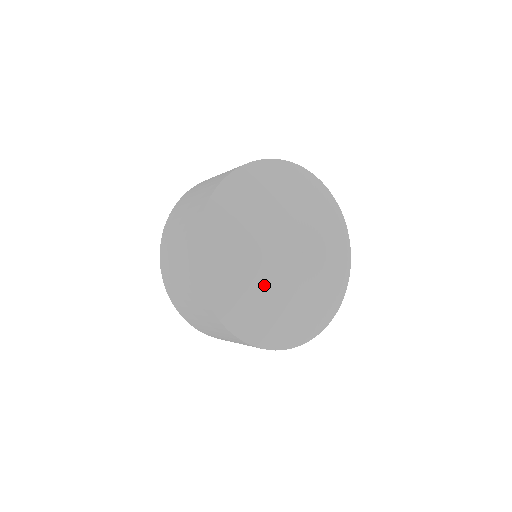
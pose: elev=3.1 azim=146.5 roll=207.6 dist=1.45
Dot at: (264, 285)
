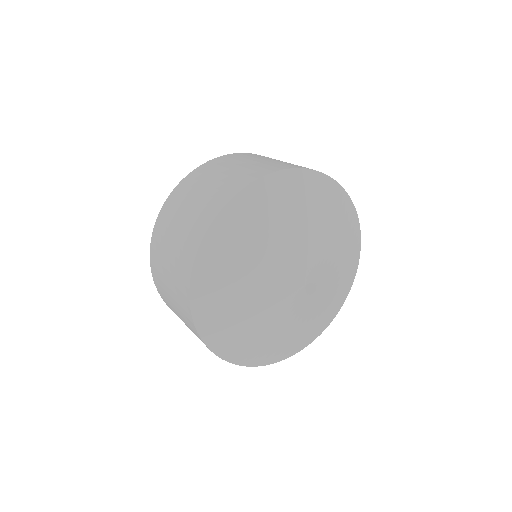
Dot at: (252, 295)
